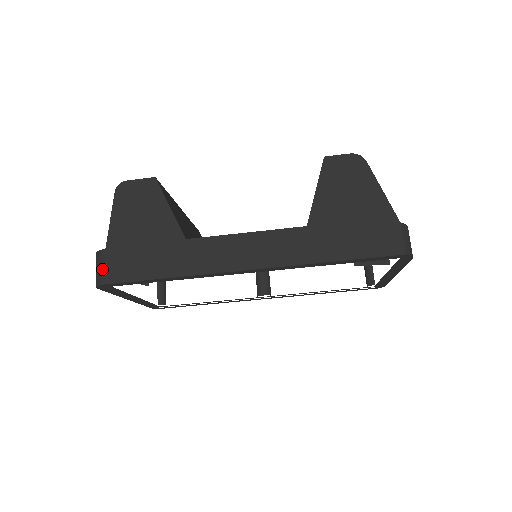
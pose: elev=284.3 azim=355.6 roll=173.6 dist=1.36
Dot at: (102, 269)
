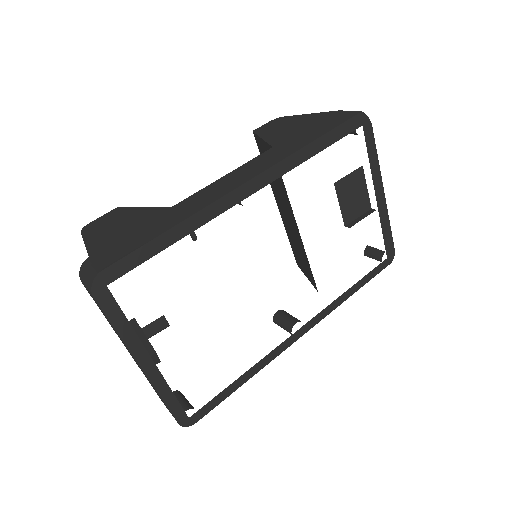
Dot at: (92, 267)
